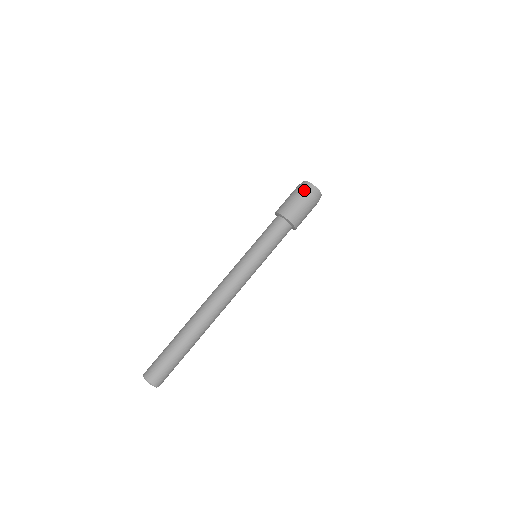
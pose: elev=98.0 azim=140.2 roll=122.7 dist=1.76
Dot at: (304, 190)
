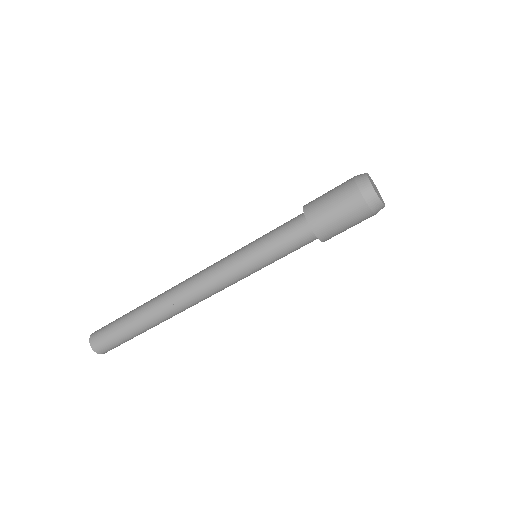
Dot at: (369, 215)
